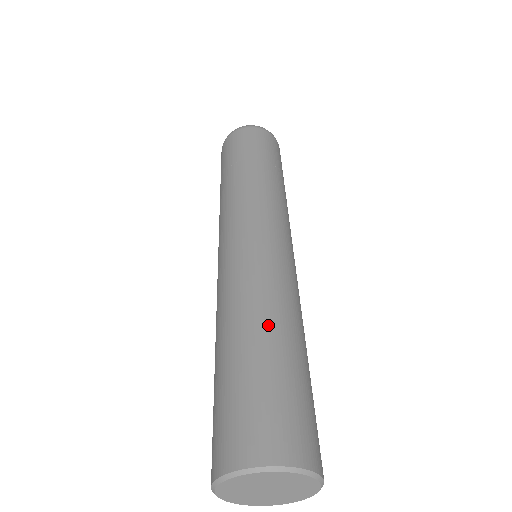
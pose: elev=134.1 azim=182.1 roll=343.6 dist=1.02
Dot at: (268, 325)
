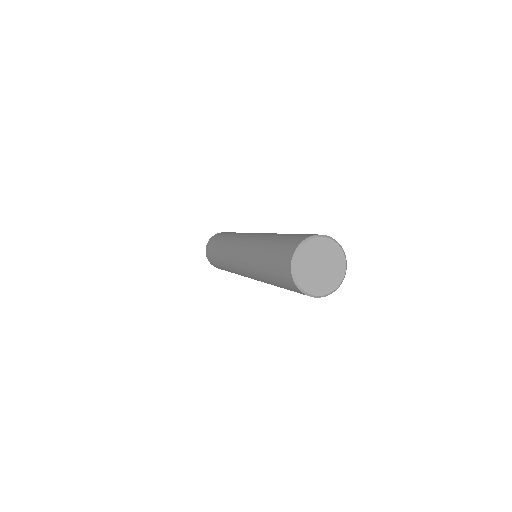
Dot at: (269, 239)
